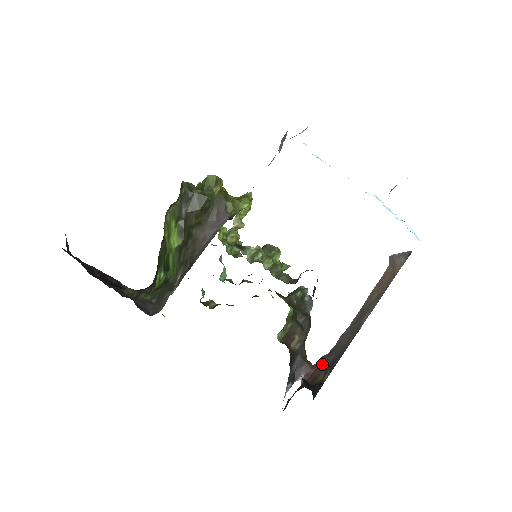
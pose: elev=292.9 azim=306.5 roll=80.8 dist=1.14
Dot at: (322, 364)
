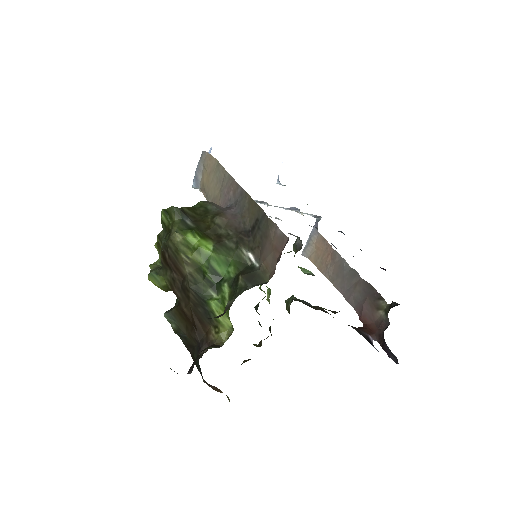
Dot at: (367, 318)
